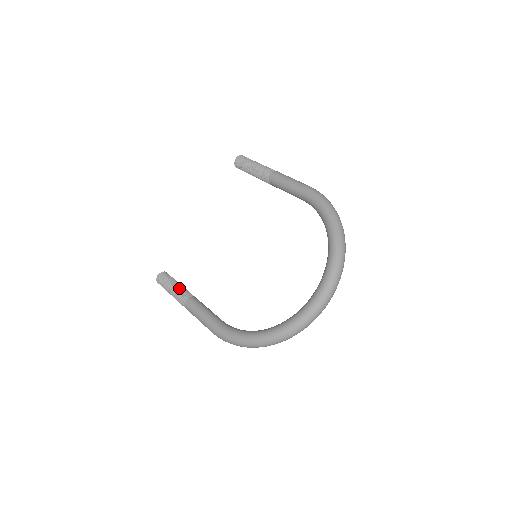
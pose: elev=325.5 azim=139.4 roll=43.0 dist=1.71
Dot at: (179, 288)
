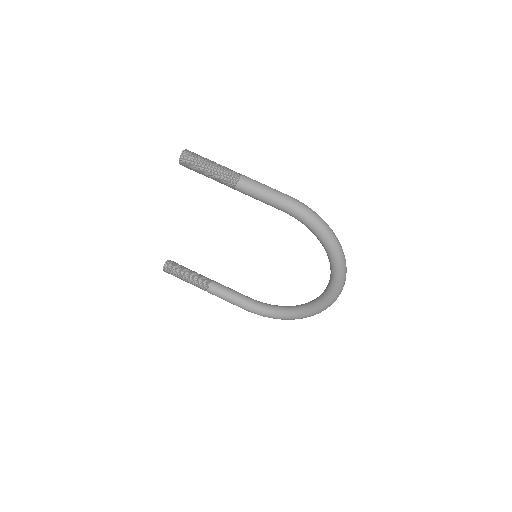
Dot at: (193, 280)
